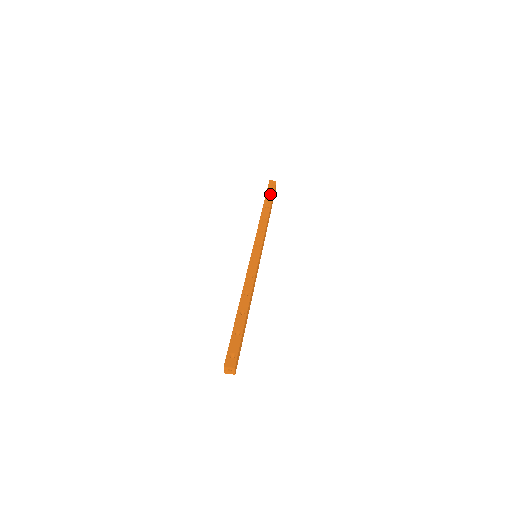
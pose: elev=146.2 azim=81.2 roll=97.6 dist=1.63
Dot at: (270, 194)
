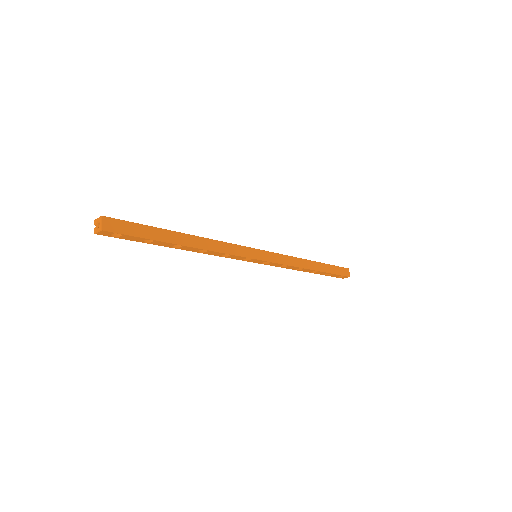
Dot at: occluded
